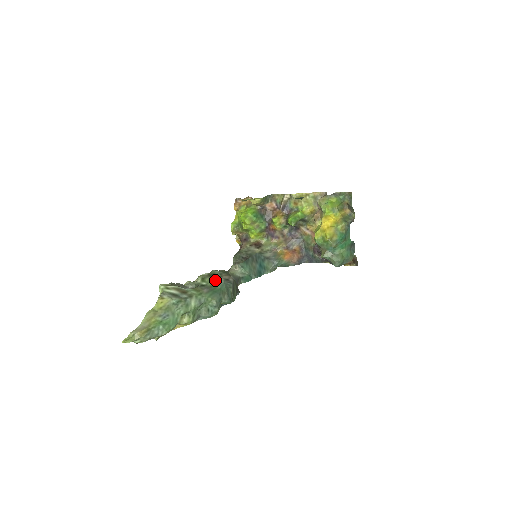
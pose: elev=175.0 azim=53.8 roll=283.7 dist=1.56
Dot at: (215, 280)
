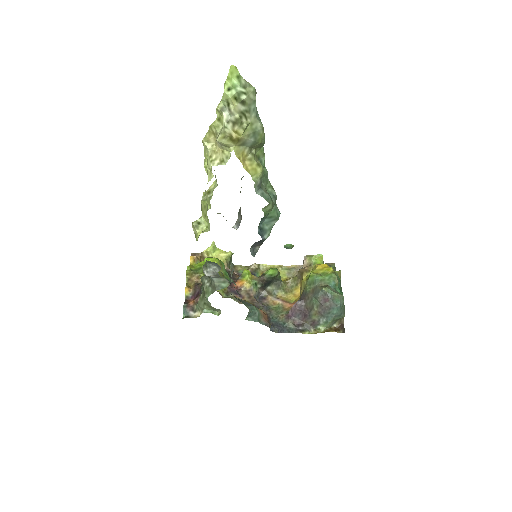
Dot at: occluded
